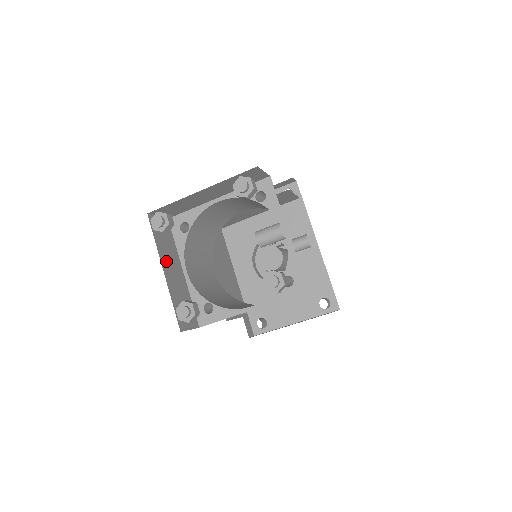
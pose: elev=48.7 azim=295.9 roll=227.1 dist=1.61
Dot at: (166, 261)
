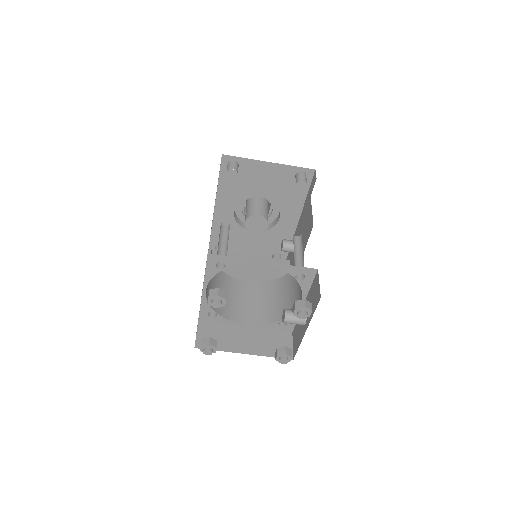
Dot at: occluded
